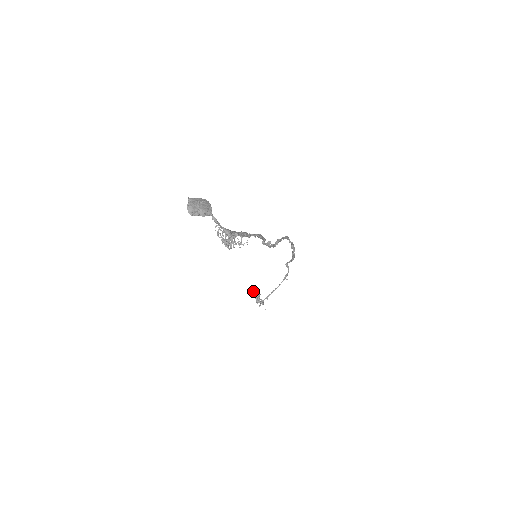
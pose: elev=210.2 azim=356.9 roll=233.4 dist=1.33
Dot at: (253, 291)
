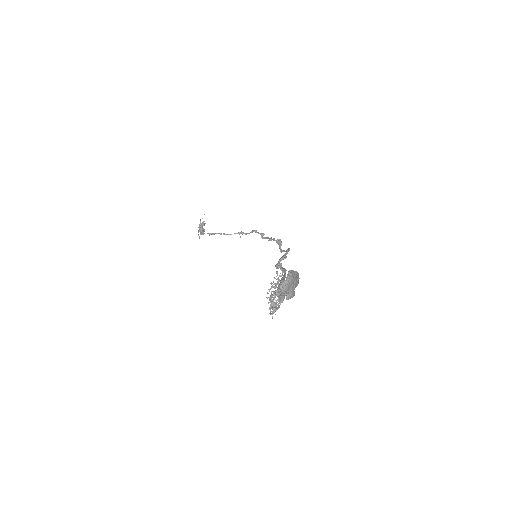
Dot at: occluded
